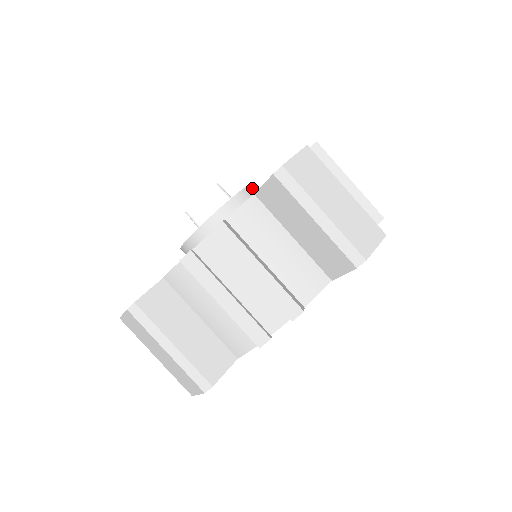
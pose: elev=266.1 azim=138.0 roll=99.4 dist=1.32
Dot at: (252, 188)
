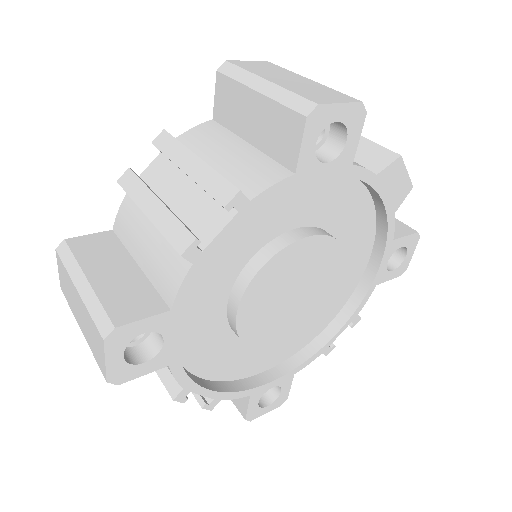
Dot at: occluded
